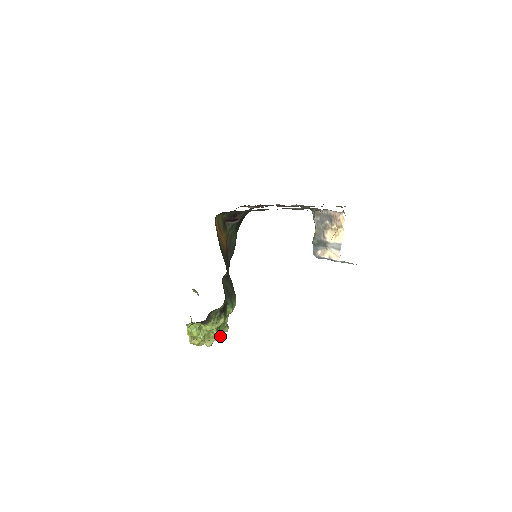
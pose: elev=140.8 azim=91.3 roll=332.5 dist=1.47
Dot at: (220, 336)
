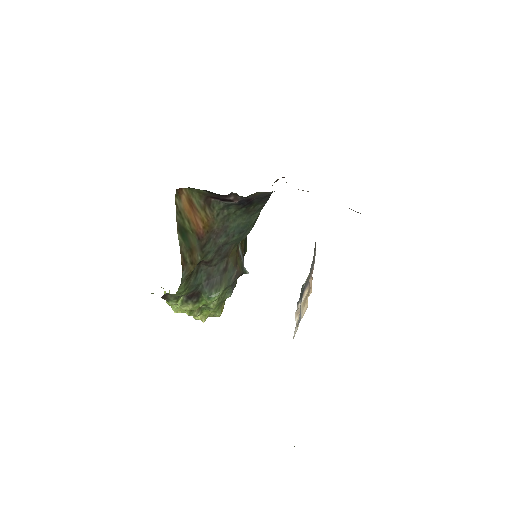
Dot at: (203, 318)
